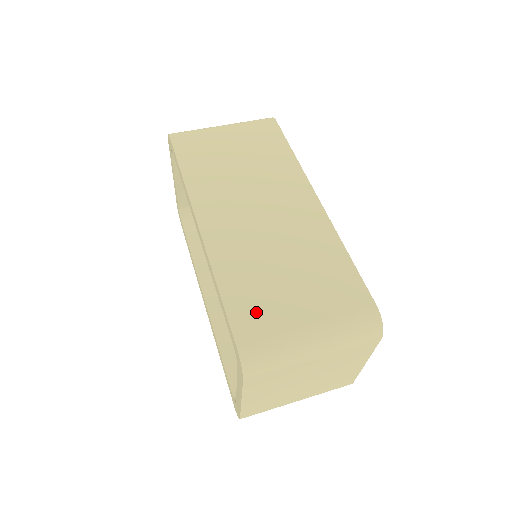
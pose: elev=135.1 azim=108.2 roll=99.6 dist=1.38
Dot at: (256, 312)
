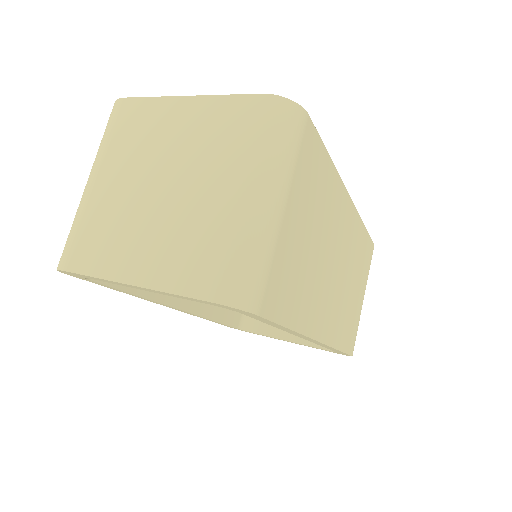
Dot at: (353, 331)
